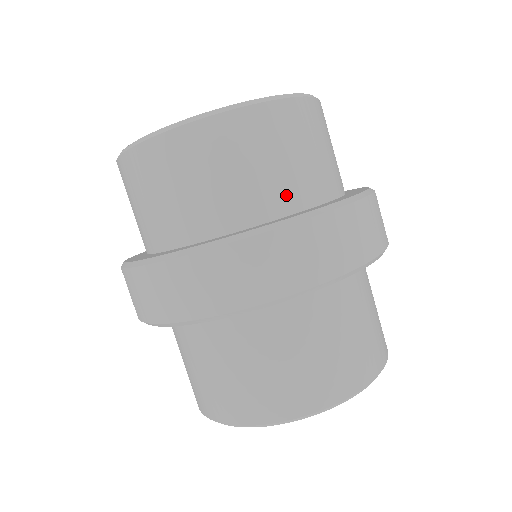
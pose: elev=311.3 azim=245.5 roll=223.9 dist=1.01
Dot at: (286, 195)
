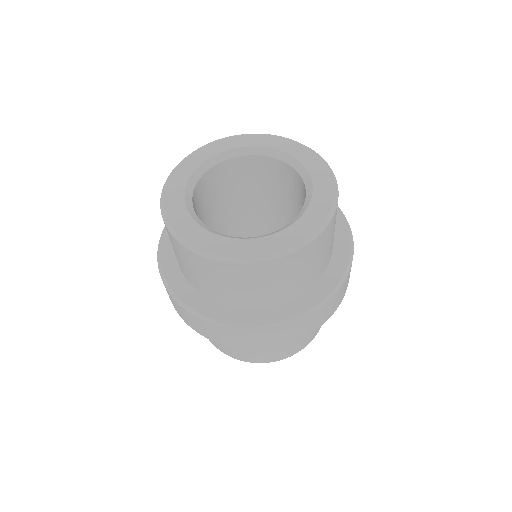
Dot at: (267, 299)
